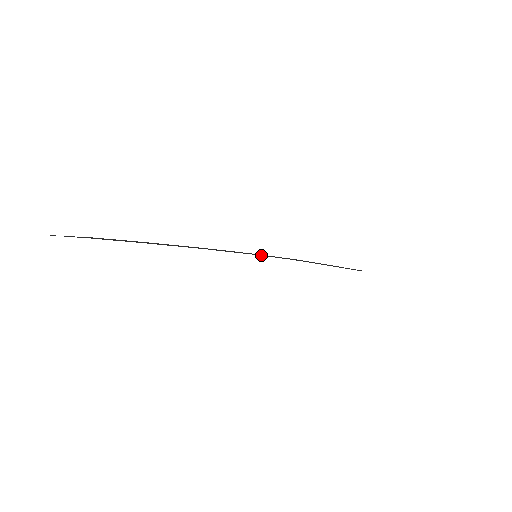
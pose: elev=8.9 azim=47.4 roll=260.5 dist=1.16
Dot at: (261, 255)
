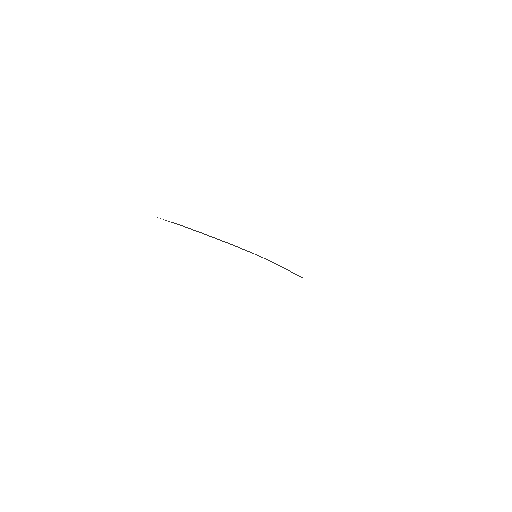
Dot at: (259, 256)
